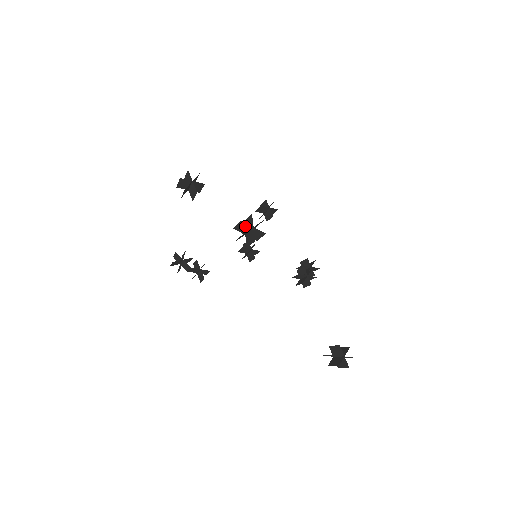
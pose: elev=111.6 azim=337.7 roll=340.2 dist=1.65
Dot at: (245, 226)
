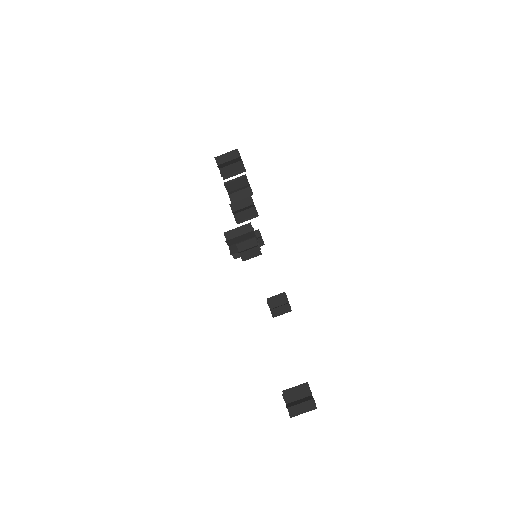
Dot at: (245, 232)
